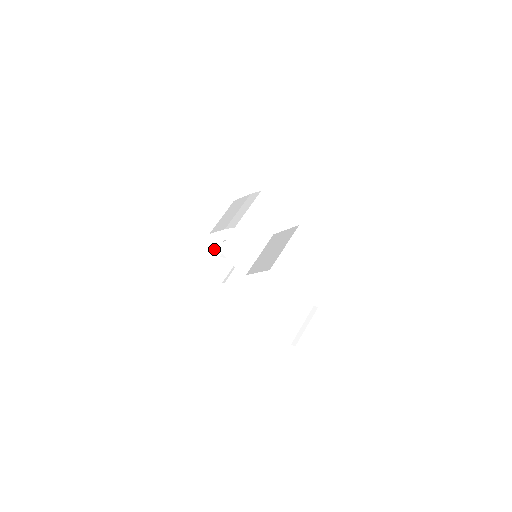
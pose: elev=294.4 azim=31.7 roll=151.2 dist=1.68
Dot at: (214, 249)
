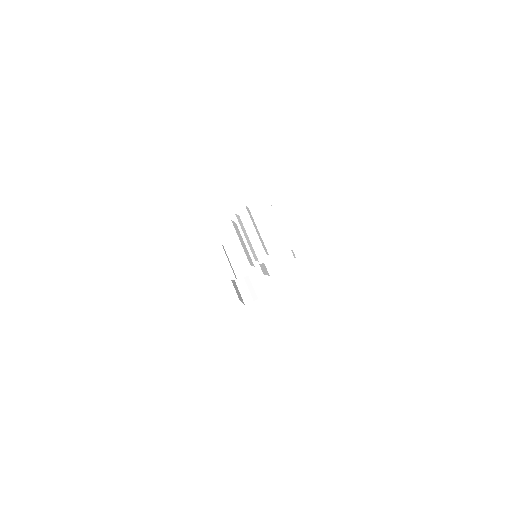
Dot at: occluded
